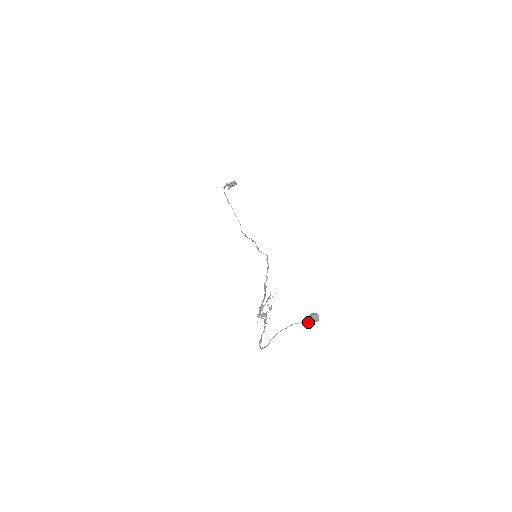
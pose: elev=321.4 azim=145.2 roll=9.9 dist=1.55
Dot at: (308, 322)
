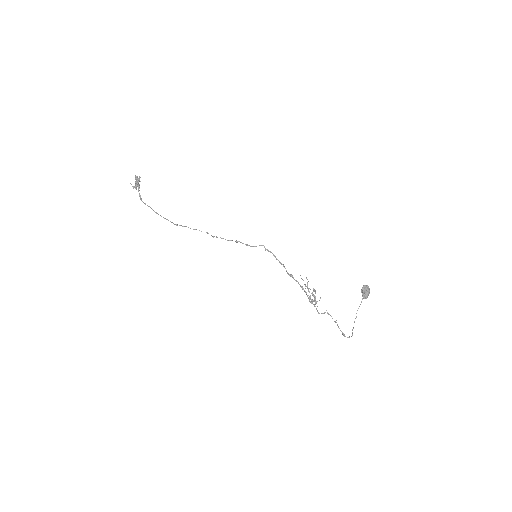
Dot at: (365, 298)
